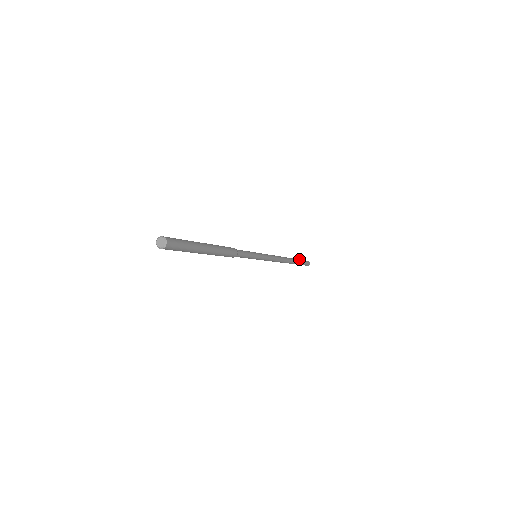
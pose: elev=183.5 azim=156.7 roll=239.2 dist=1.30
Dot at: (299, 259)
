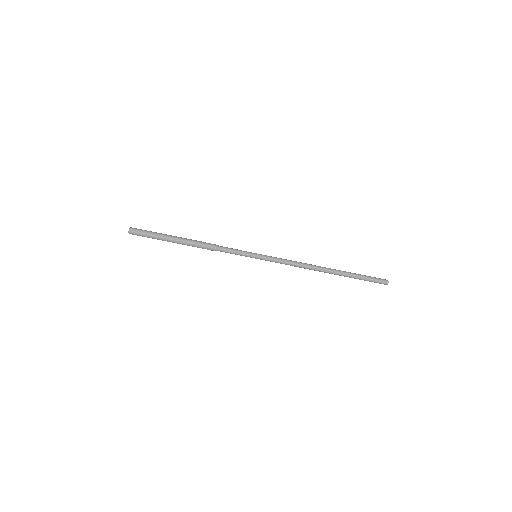
Dot at: occluded
